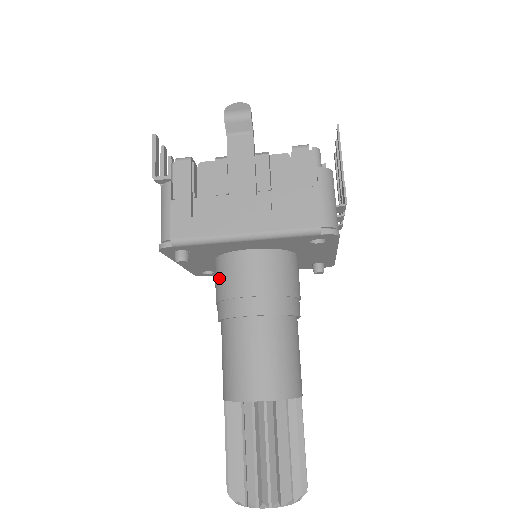
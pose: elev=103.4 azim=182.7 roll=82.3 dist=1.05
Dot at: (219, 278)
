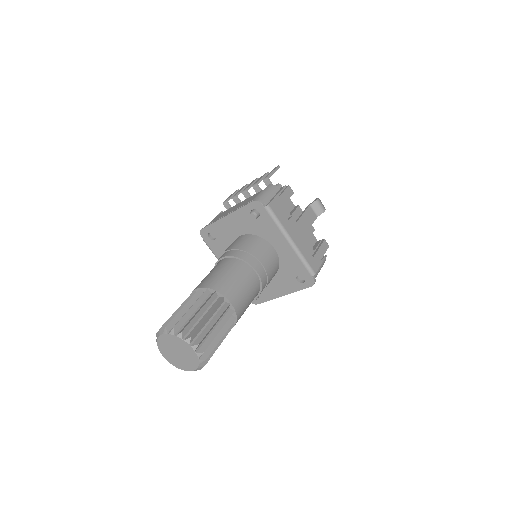
Dot at: (248, 242)
